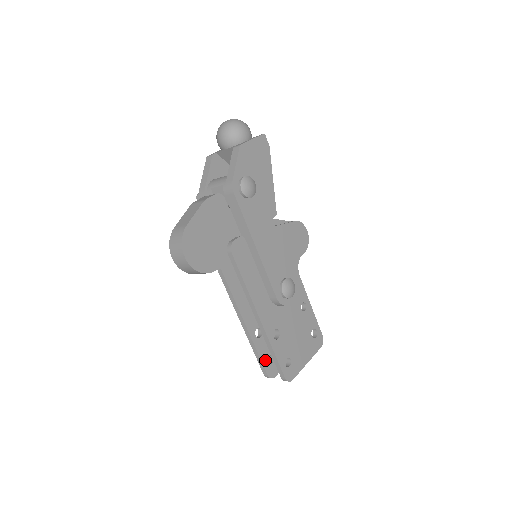
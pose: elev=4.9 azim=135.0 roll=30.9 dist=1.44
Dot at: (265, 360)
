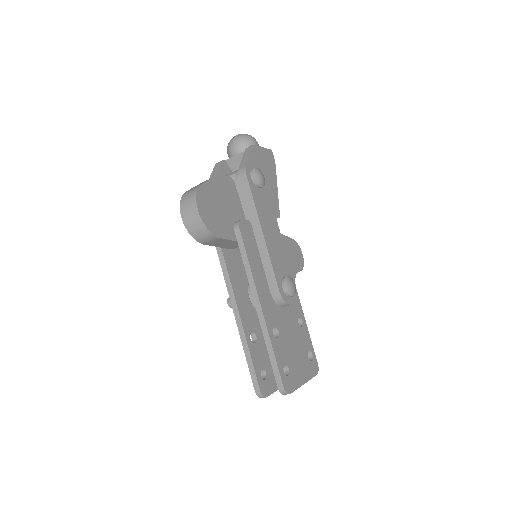
Dot at: (258, 371)
